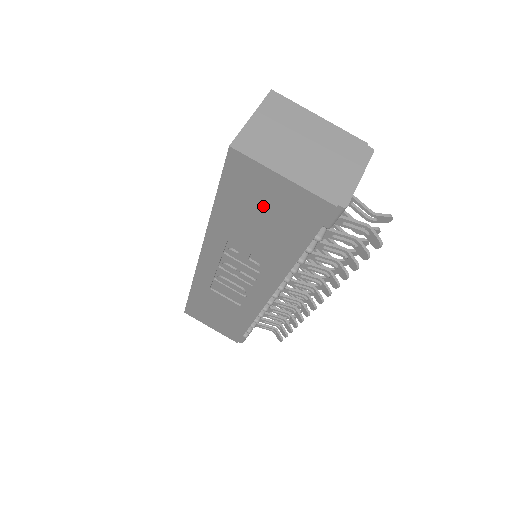
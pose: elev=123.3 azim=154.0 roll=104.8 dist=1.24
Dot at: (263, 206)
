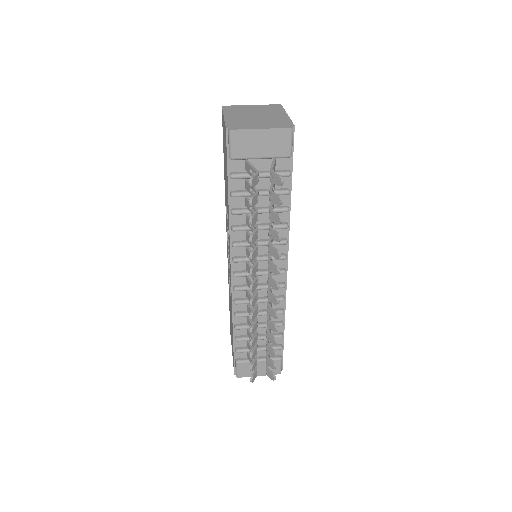
Dot at: occluded
